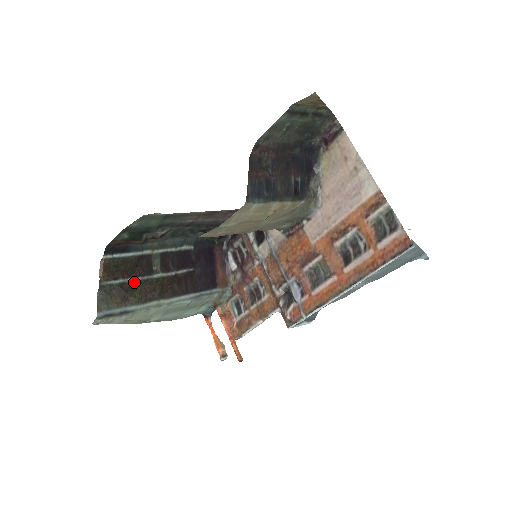
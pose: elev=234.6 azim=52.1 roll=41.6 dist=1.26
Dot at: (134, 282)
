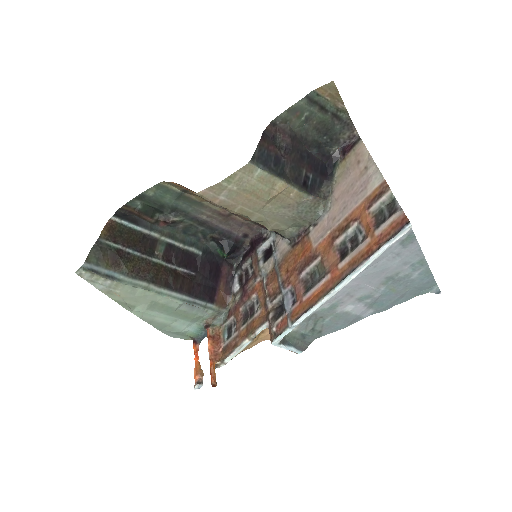
Dot at: (132, 254)
